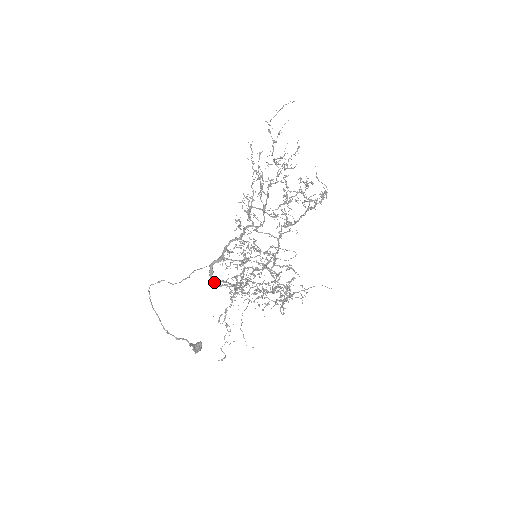
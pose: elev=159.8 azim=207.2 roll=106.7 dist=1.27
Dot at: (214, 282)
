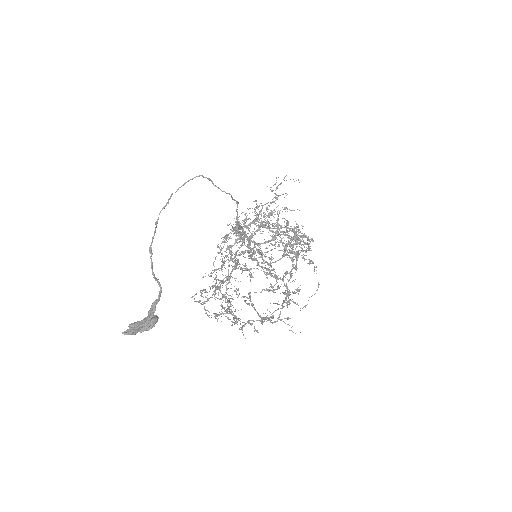
Dot at: (243, 232)
